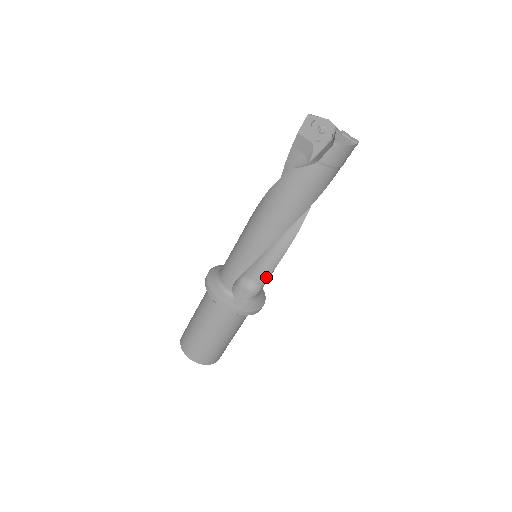
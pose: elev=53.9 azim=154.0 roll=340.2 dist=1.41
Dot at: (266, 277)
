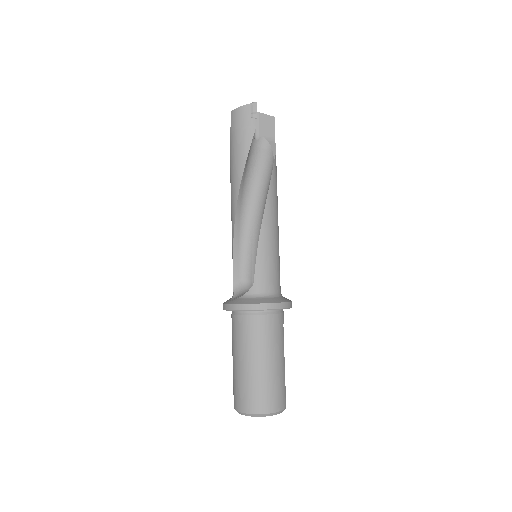
Dot at: (257, 267)
